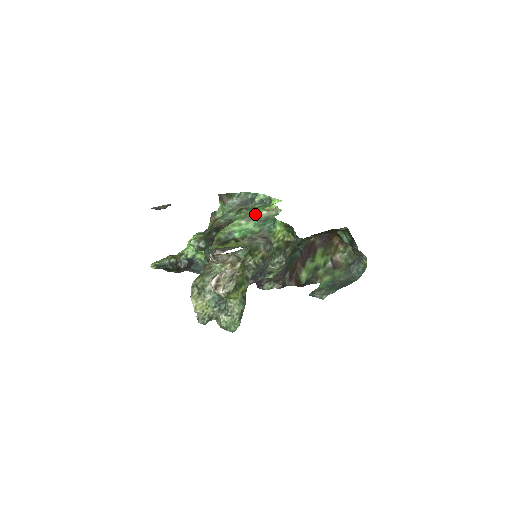
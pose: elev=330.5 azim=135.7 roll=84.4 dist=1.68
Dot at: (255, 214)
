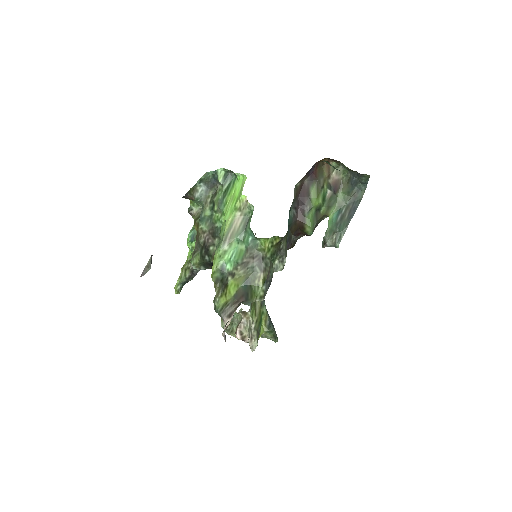
Dot at: (231, 224)
